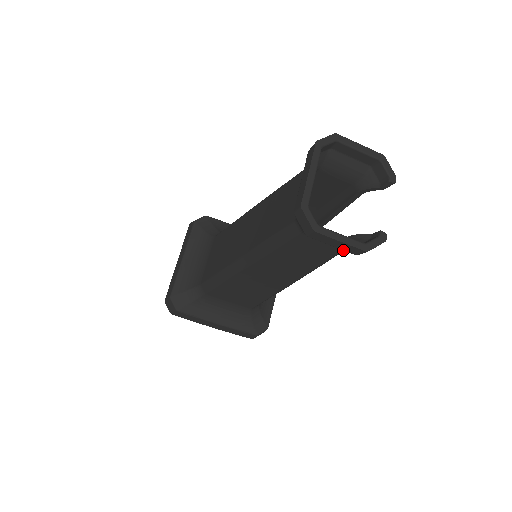
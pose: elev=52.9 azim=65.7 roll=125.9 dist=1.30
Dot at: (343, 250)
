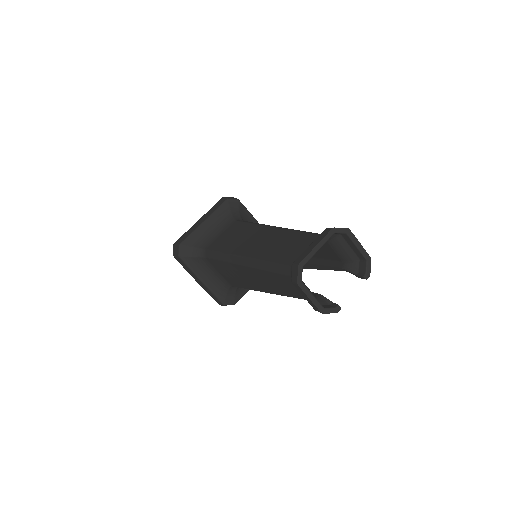
Dot at: occluded
